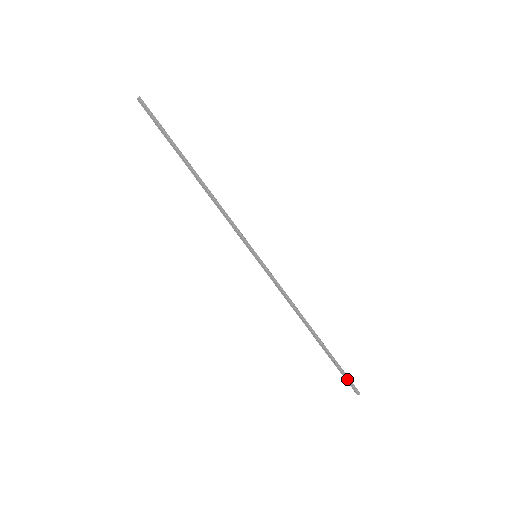
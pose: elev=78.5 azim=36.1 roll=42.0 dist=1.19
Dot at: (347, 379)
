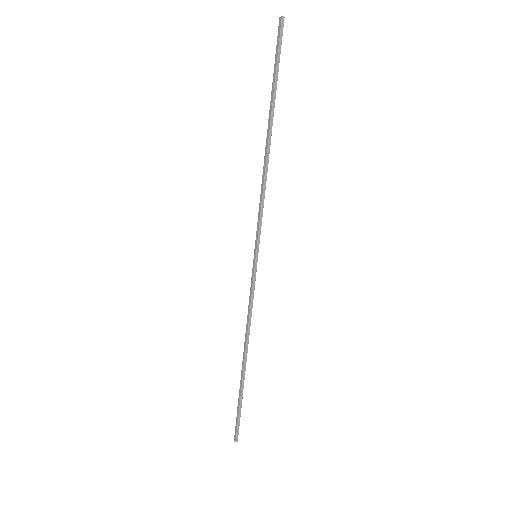
Dot at: (237, 421)
